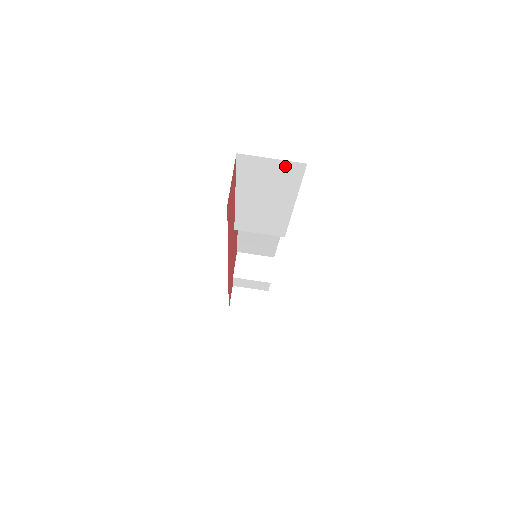
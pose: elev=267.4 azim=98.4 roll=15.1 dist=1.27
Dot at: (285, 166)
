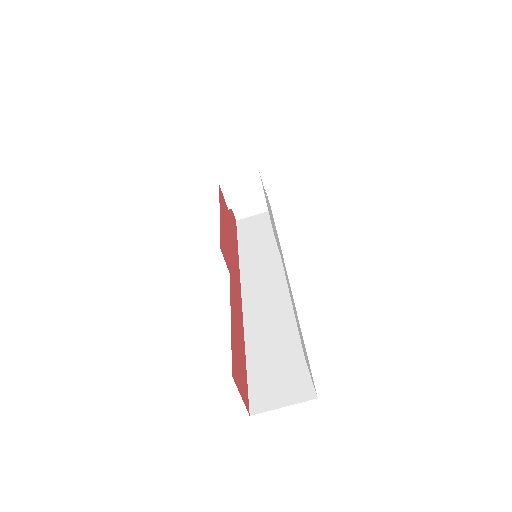
Dot at: occluded
